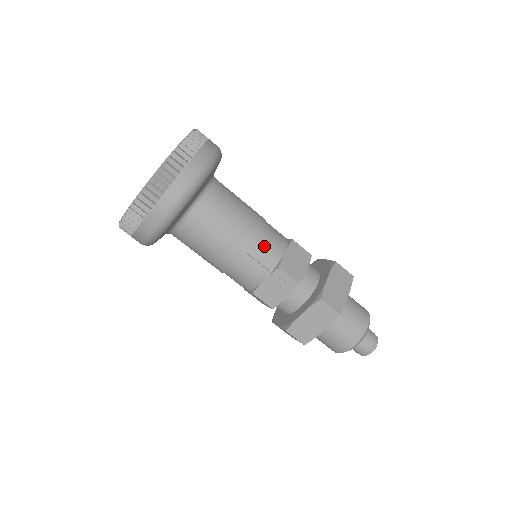
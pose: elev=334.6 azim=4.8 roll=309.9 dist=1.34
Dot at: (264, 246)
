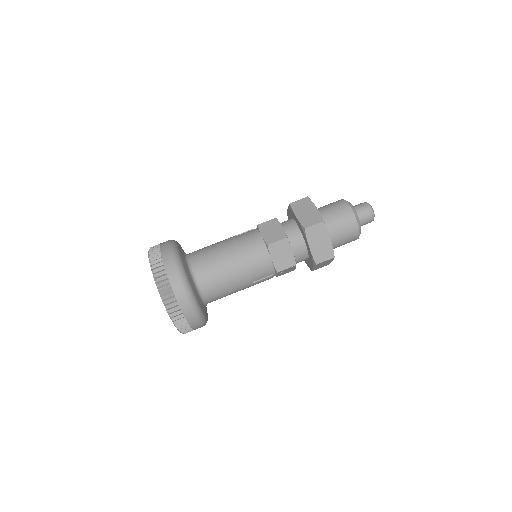
Dot at: (258, 272)
